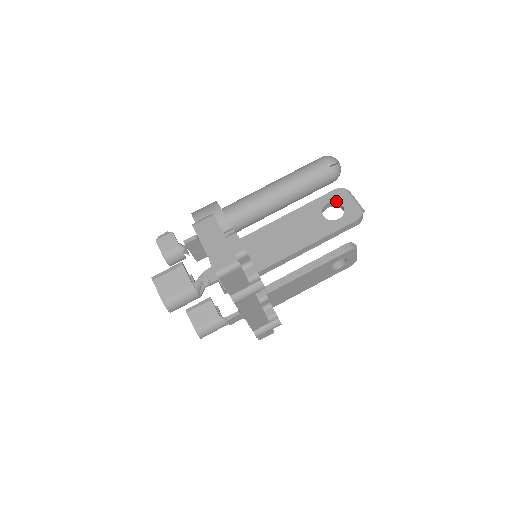
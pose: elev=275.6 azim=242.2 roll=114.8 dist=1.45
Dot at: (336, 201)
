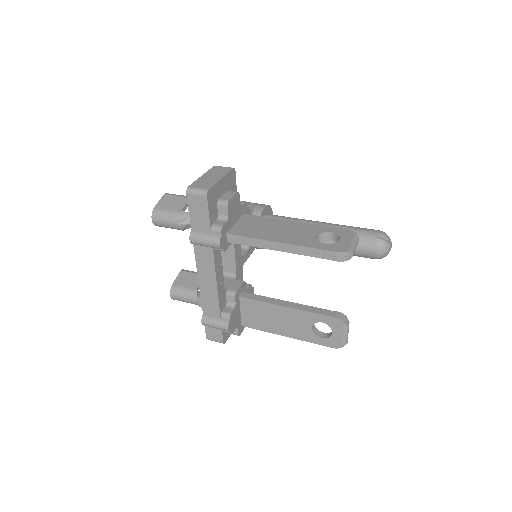
Dot at: (339, 235)
